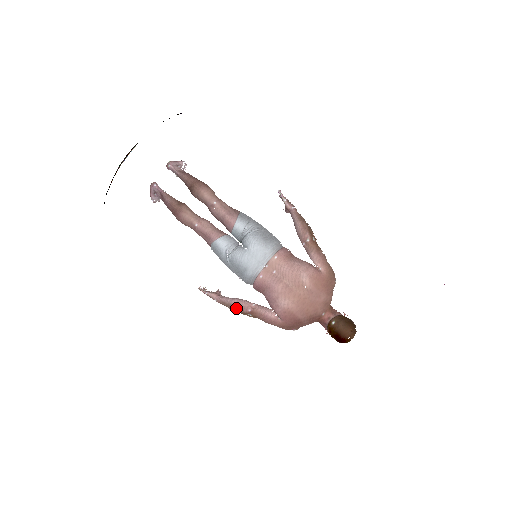
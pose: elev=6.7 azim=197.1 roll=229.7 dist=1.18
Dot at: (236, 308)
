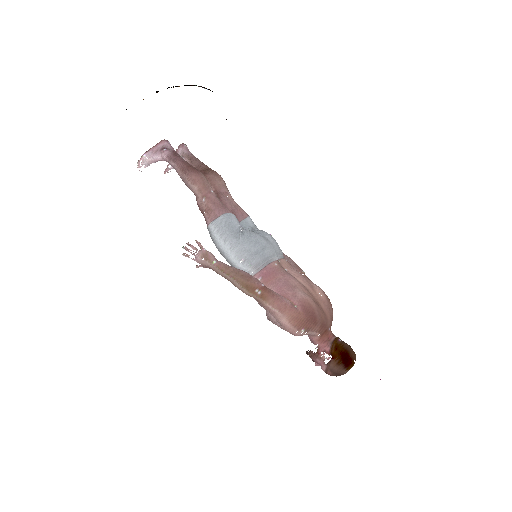
Dot at: (245, 277)
